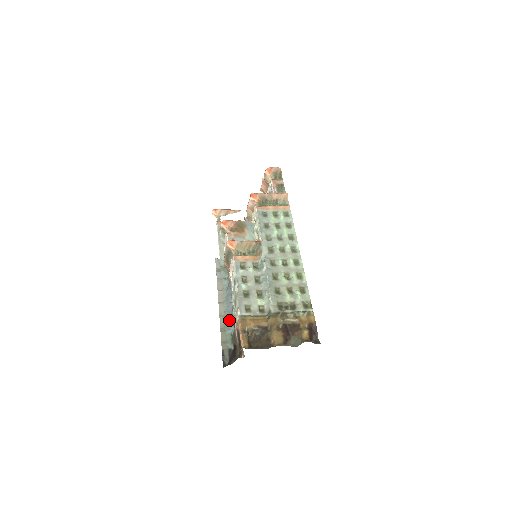
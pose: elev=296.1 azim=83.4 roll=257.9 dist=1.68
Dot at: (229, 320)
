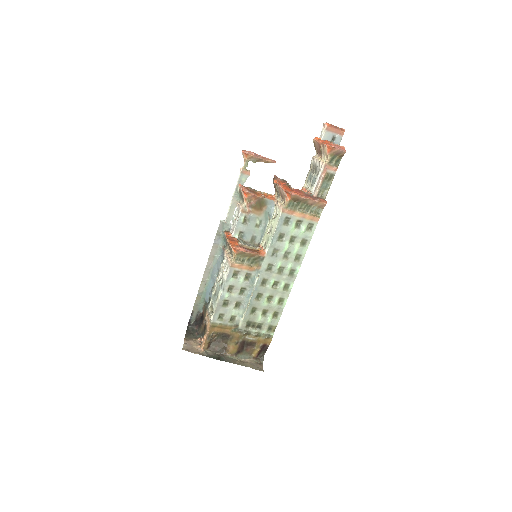
Dot at: (208, 291)
